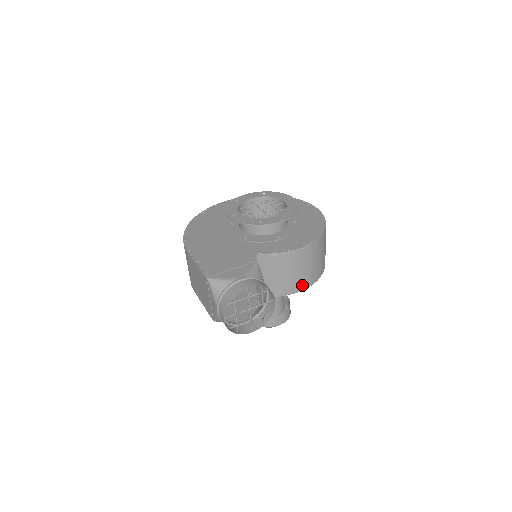
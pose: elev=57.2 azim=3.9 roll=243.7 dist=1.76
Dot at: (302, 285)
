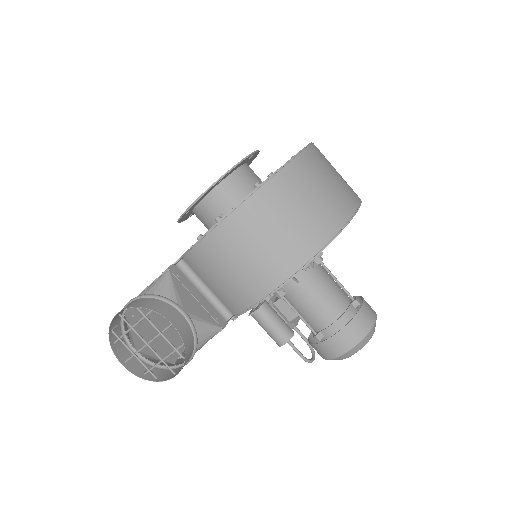
Dot at: (266, 283)
